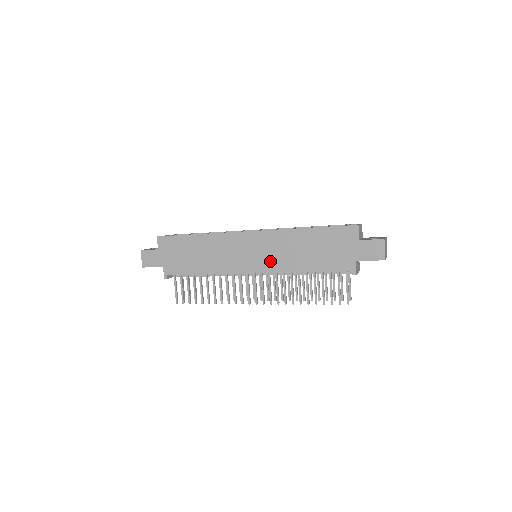
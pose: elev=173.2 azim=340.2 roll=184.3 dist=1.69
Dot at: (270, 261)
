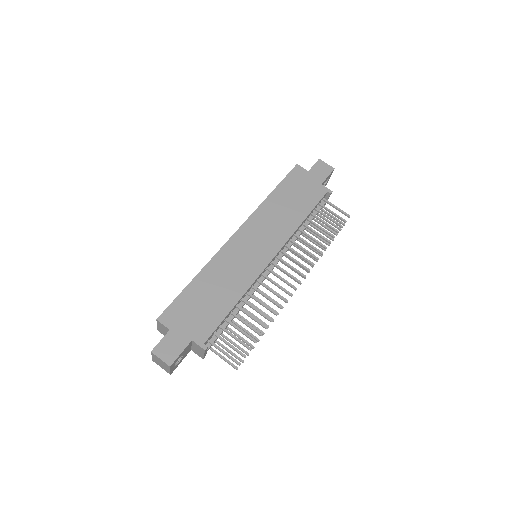
Dot at: (274, 237)
